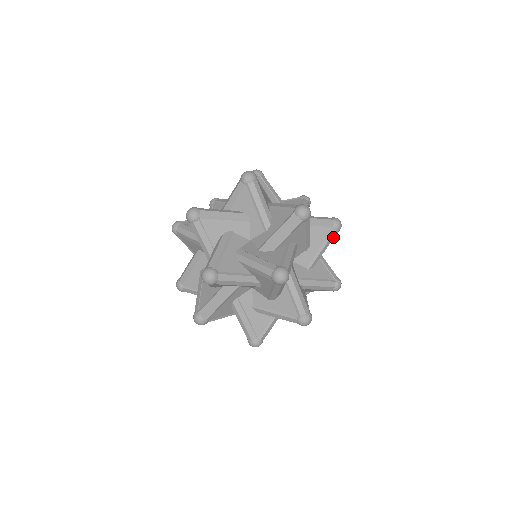
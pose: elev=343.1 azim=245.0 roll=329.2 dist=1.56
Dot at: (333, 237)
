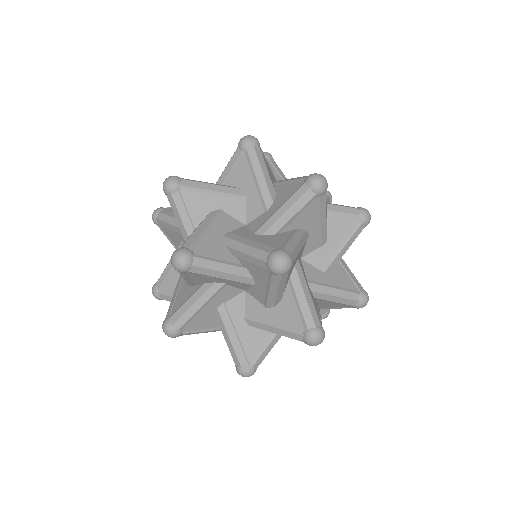
Dot at: (359, 232)
